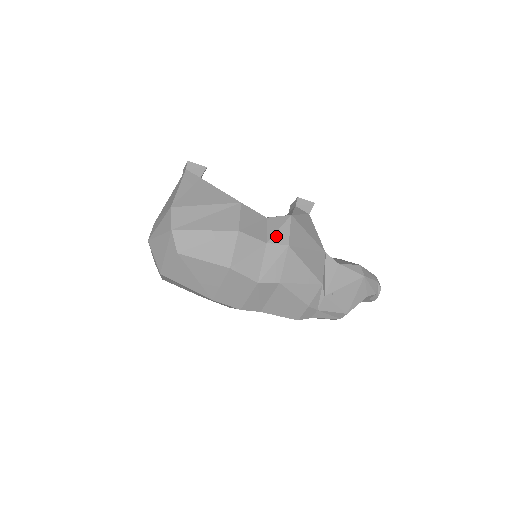
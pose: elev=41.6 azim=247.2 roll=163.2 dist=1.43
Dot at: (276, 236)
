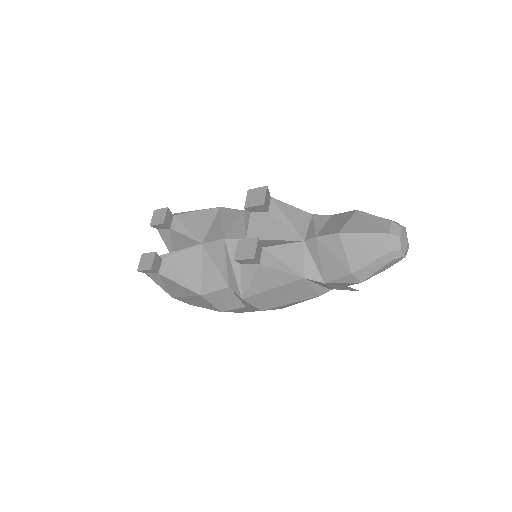
Dot at: (247, 306)
